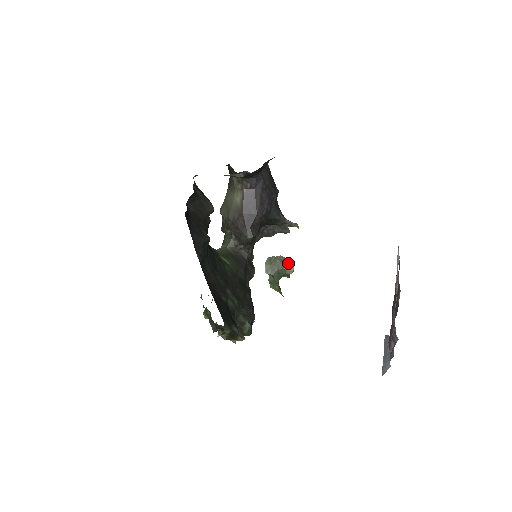
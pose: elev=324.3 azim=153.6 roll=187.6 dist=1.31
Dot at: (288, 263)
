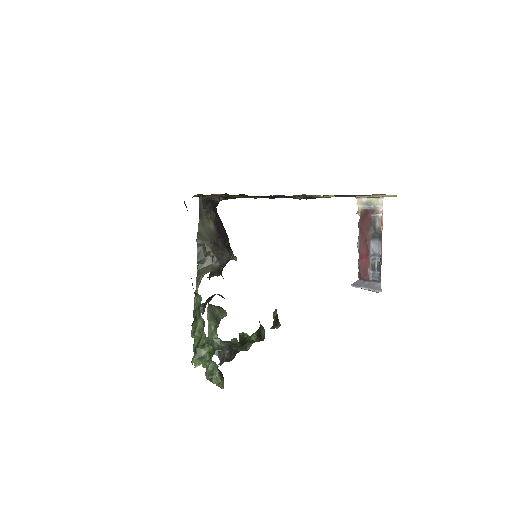
Dot at: (220, 308)
